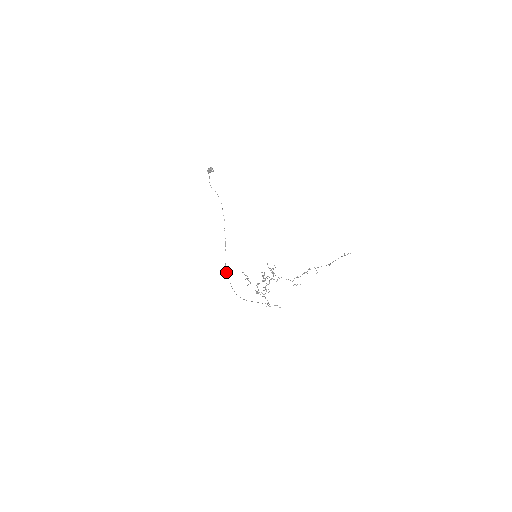
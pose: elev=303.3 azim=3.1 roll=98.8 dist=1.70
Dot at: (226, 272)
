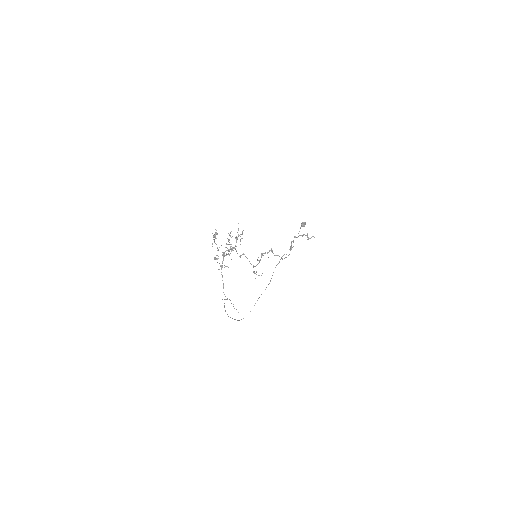
Dot at: occluded
